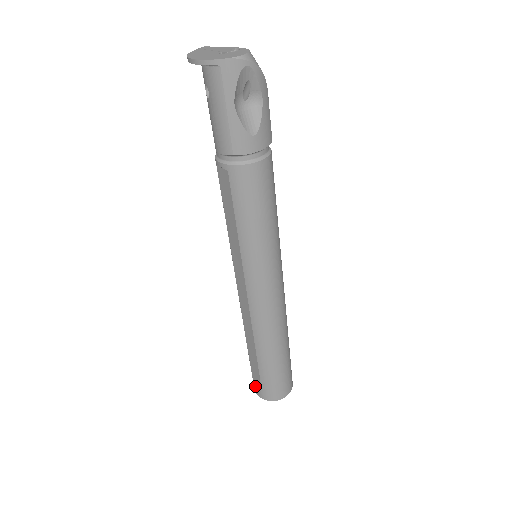
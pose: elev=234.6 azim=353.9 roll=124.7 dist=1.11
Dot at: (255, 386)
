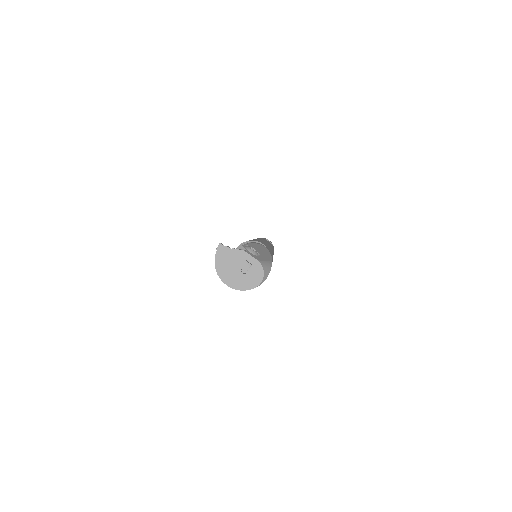
Dot at: occluded
